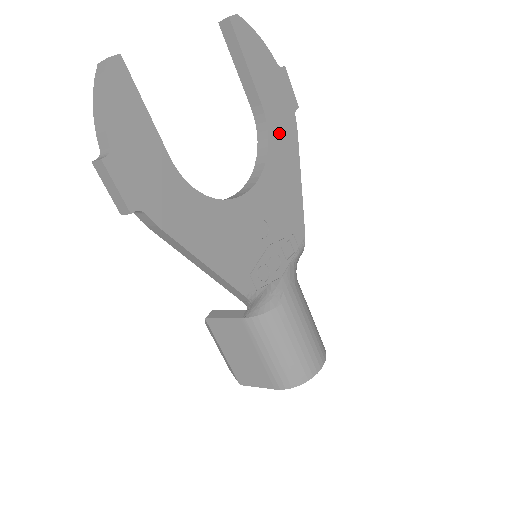
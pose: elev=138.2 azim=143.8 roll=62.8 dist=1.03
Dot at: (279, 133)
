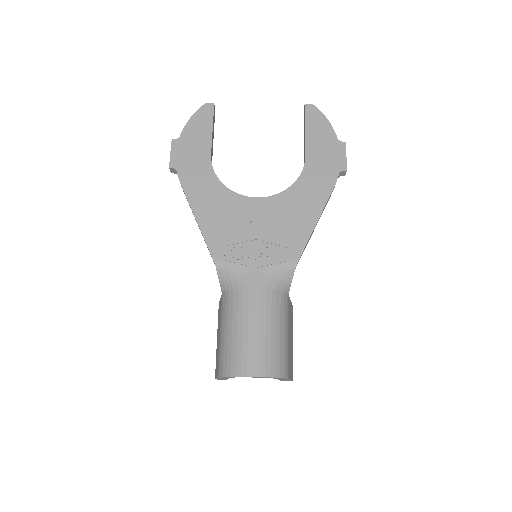
Dot at: (313, 178)
